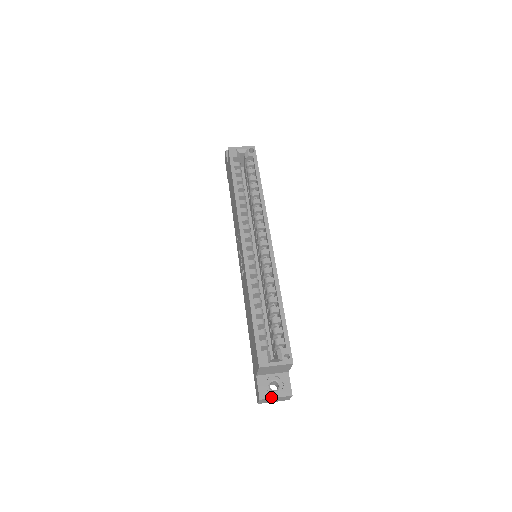
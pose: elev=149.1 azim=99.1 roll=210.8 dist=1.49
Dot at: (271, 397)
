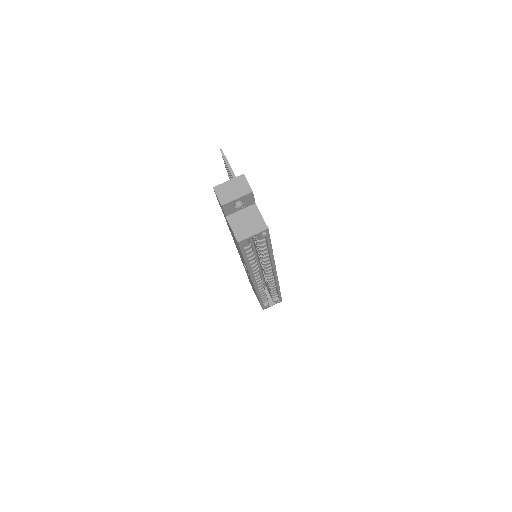
Dot at: occluded
